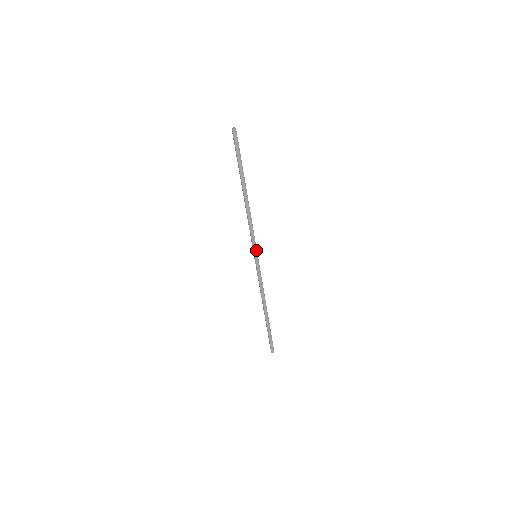
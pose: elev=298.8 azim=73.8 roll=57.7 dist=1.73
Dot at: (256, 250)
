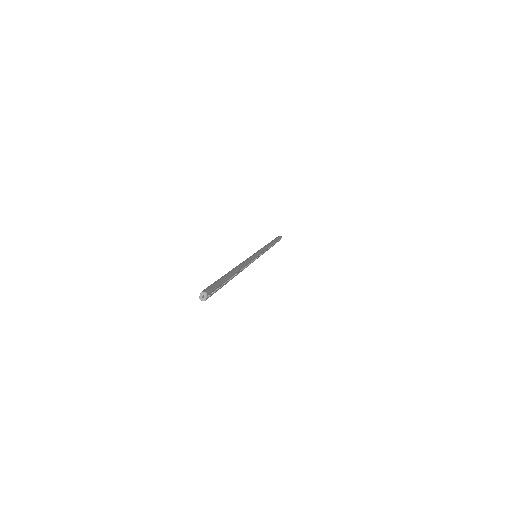
Dot at: (254, 260)
